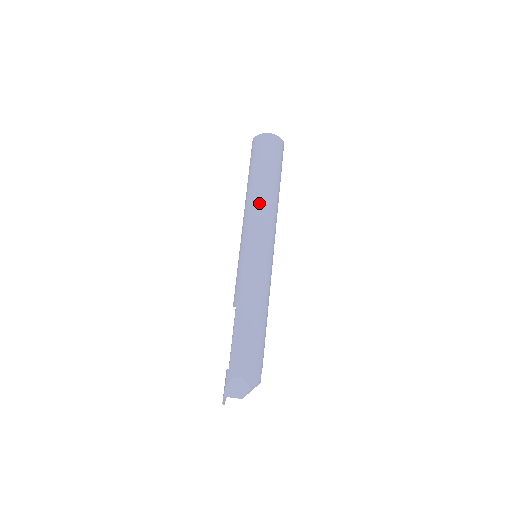
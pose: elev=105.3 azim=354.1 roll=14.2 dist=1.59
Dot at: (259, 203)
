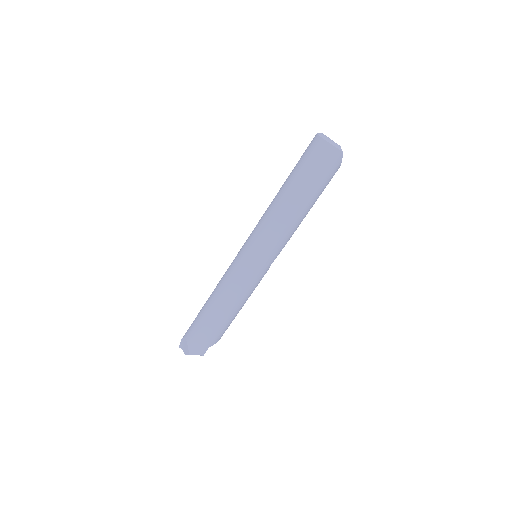
Dot at: (273, 211)
